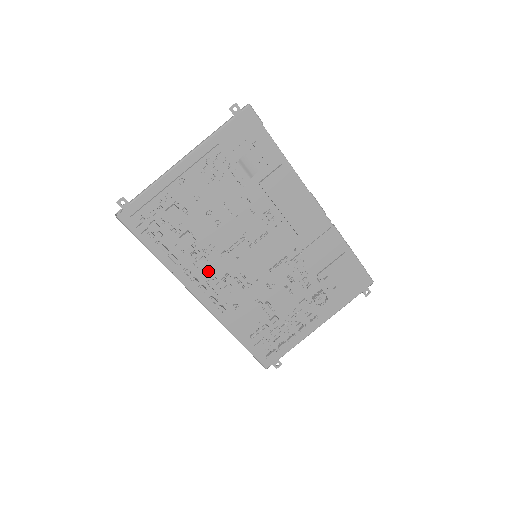
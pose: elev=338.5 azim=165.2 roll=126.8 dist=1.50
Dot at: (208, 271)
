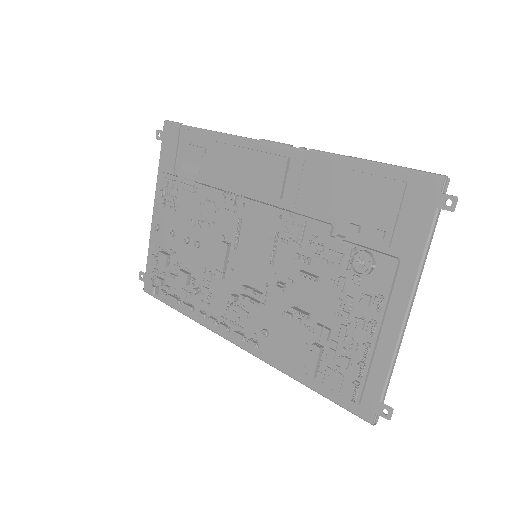
Dot at: (219, 302)
